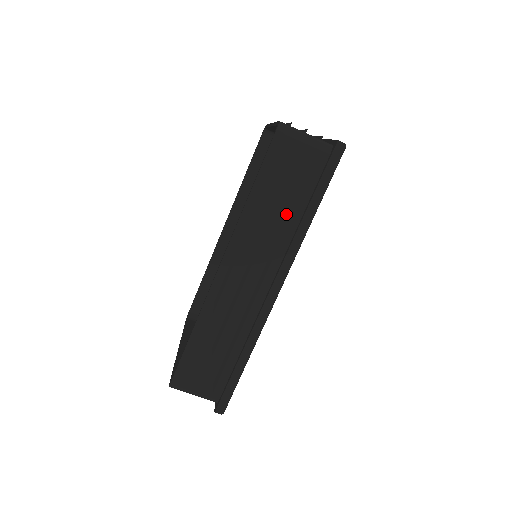
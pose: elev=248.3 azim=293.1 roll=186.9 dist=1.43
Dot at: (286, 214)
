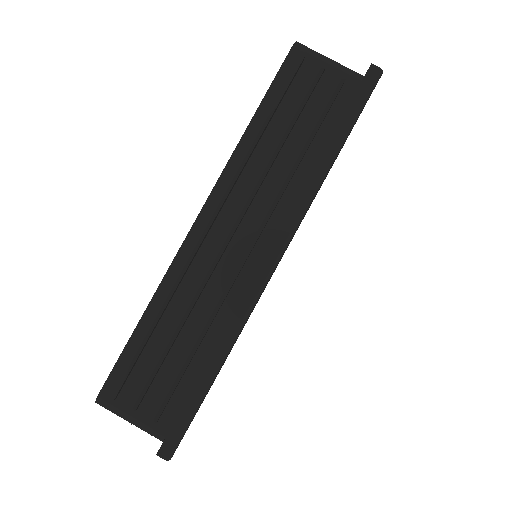
Dot at: (296, 156)
